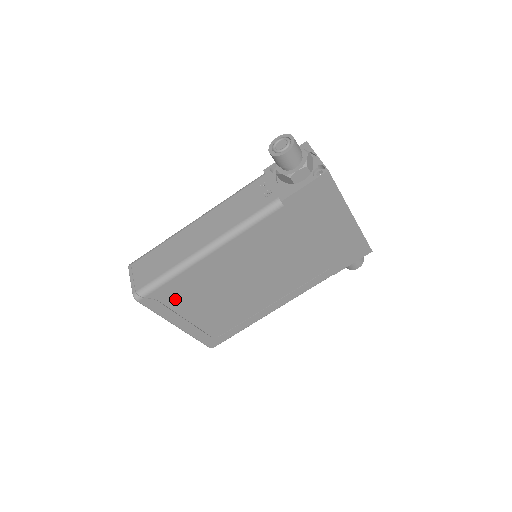
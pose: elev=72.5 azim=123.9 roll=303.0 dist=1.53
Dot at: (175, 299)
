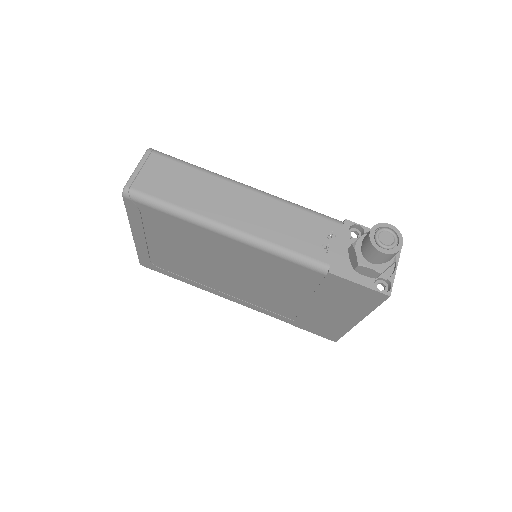
Dot at: (156, 224)
